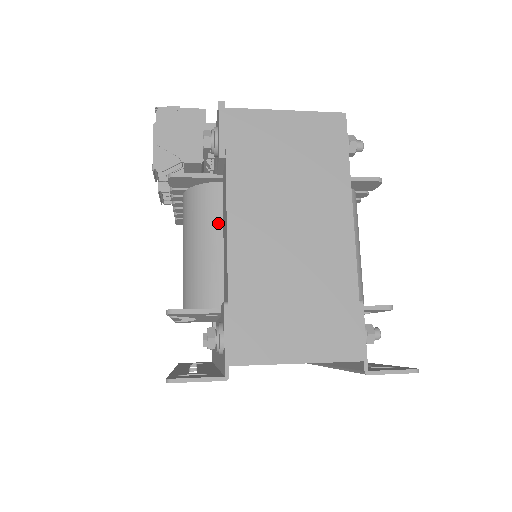
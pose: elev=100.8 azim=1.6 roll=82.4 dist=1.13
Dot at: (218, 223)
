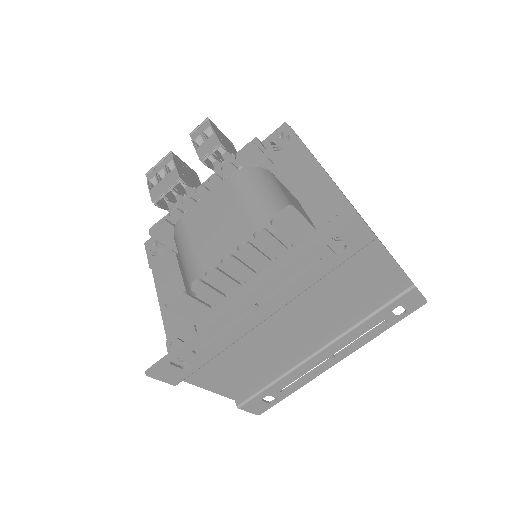
Dot at: (280, 189)
